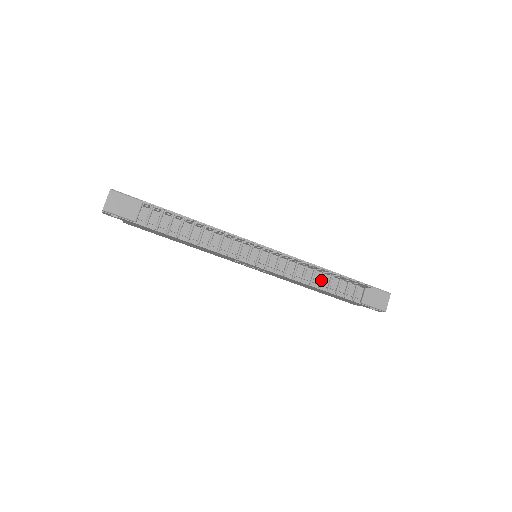
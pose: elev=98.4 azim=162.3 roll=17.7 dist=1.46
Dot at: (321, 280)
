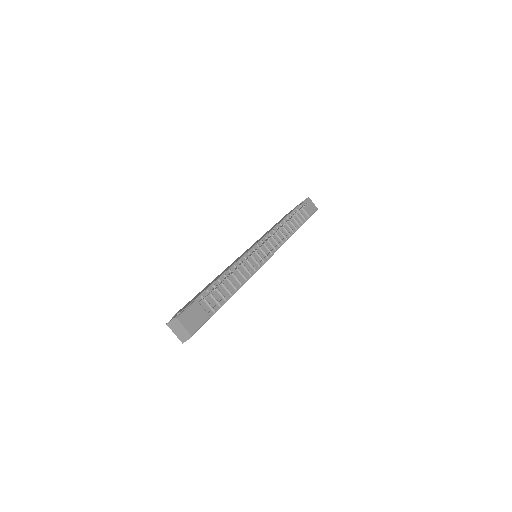
Dot at: (290, 228)
